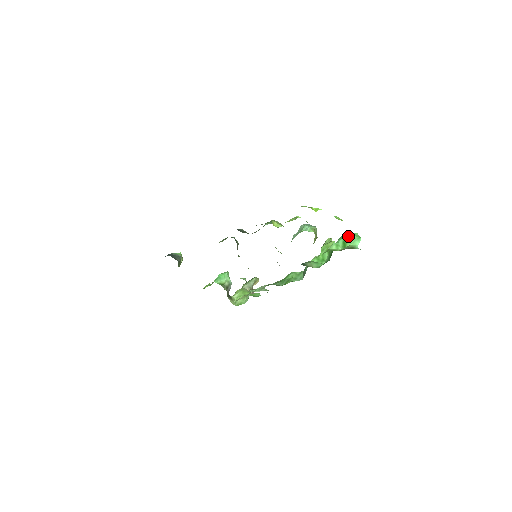
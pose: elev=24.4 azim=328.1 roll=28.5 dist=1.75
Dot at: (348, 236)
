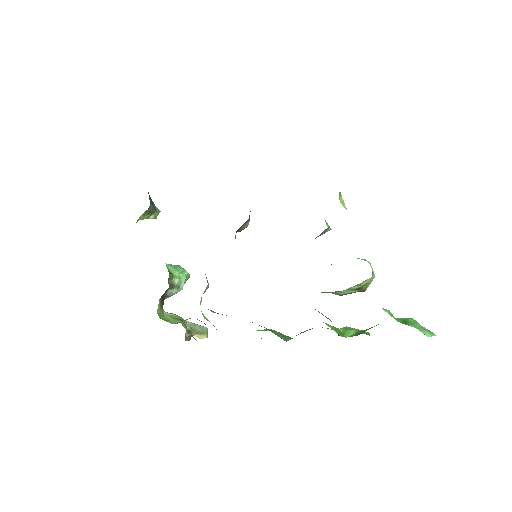
Dot at: (415, 320)
